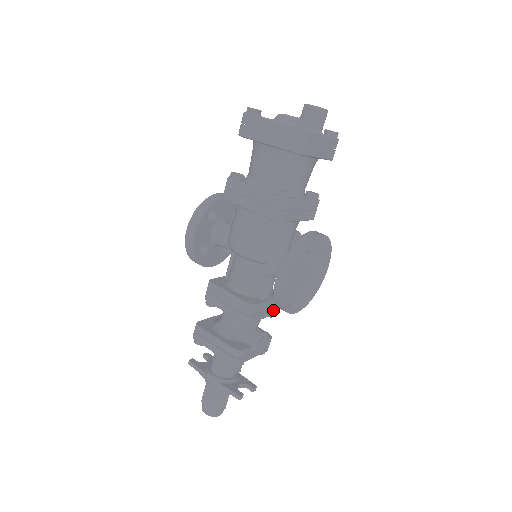
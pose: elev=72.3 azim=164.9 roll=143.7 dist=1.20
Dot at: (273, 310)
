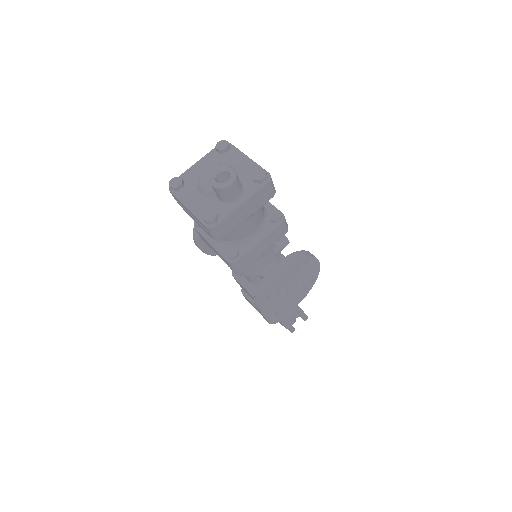
Dot at: occluded
